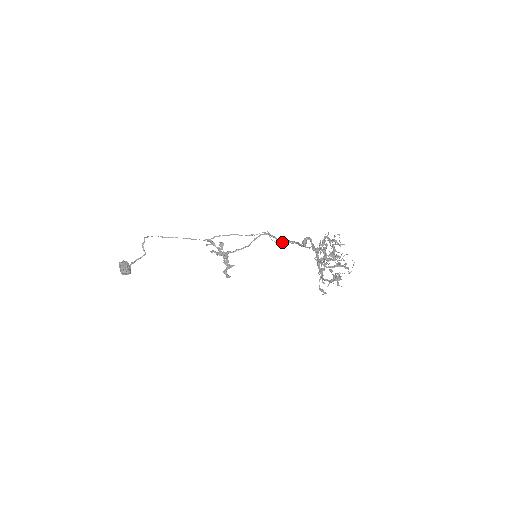
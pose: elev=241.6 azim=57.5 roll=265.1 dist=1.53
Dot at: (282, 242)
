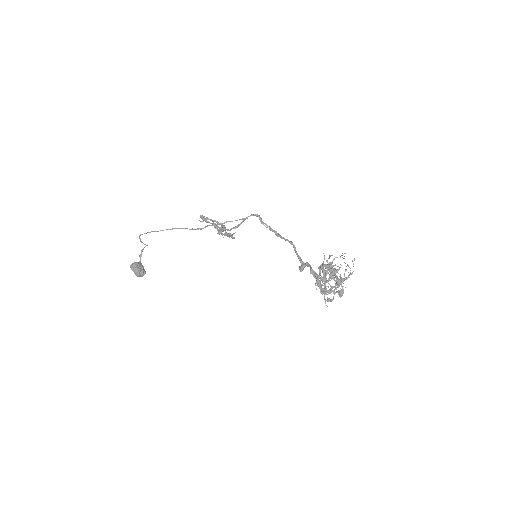
Dot at: occluded
